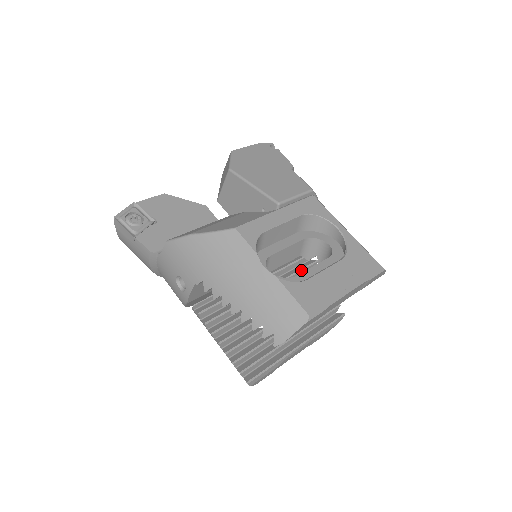
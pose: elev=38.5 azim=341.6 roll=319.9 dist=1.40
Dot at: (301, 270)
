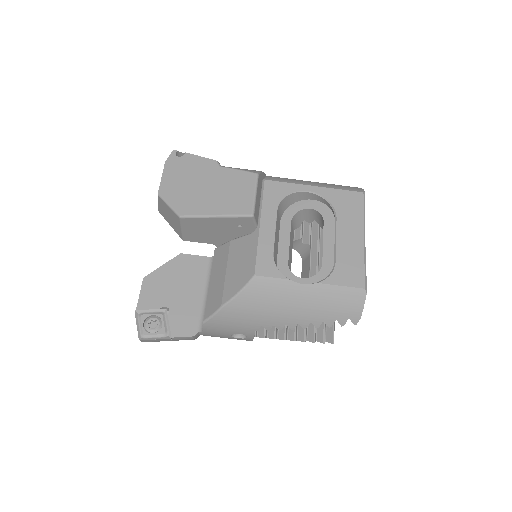
Dot at: occluded
